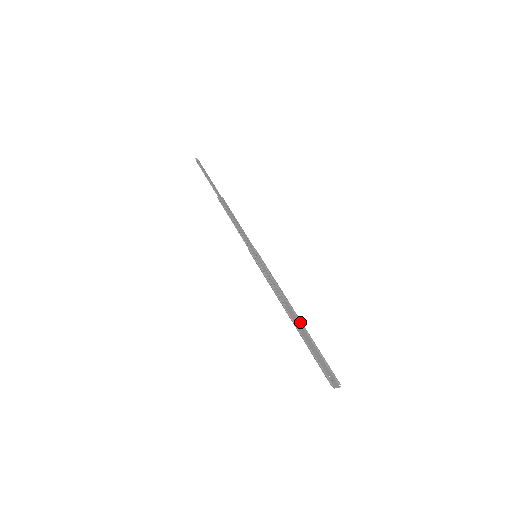
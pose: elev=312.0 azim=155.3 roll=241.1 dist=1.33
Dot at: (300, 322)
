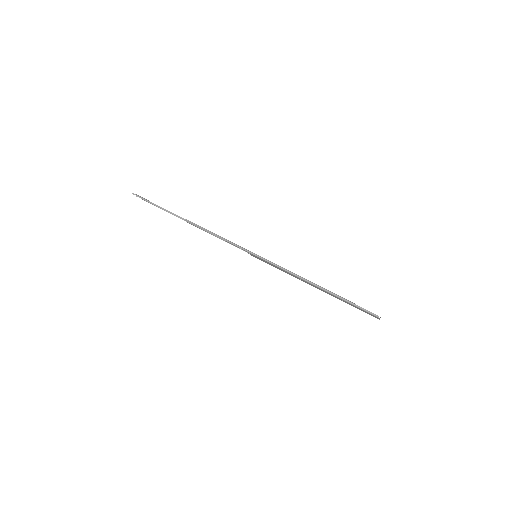
Dot at: (323, 291)
